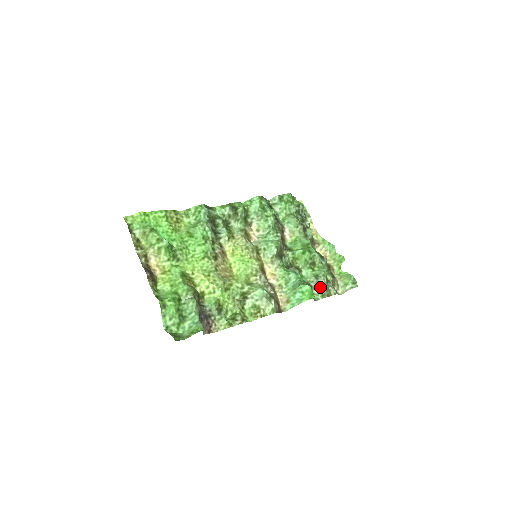
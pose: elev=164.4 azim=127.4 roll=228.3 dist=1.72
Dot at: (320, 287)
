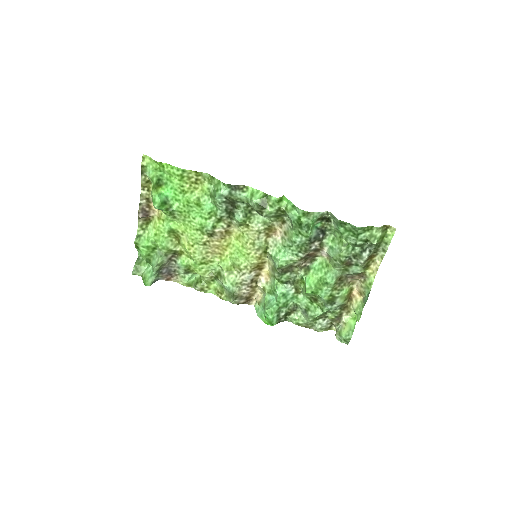
Dot at: (304, 317)
